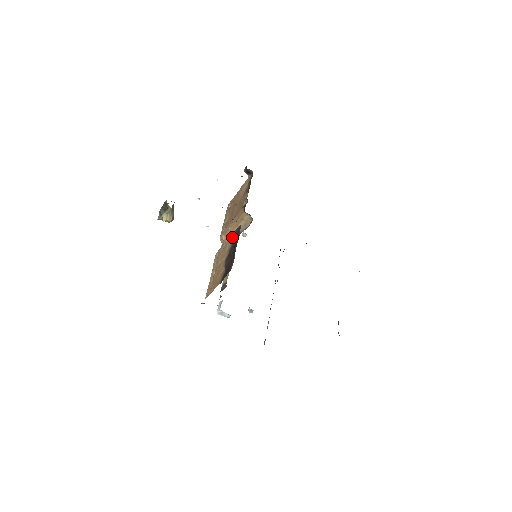
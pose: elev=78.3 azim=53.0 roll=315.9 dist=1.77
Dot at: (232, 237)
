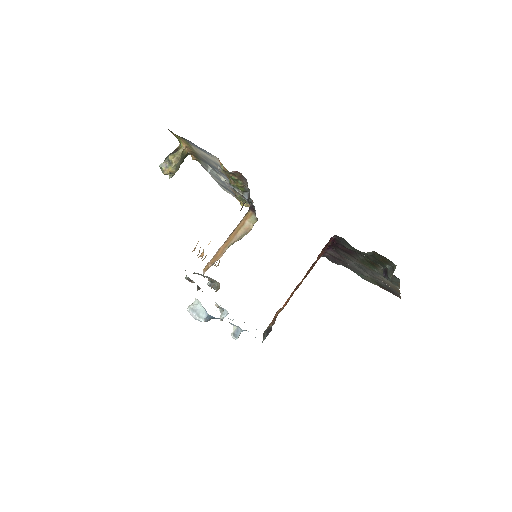
Dot at: occluded
